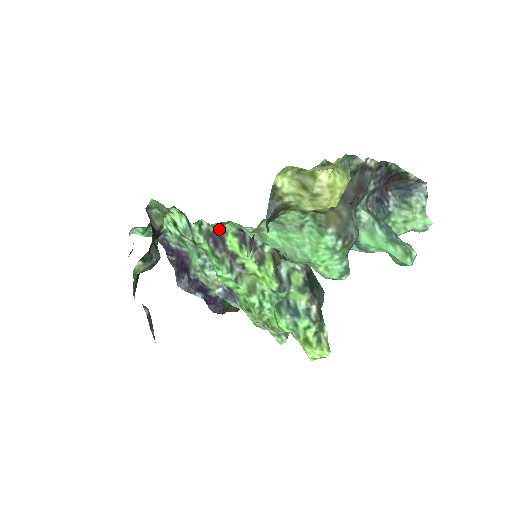
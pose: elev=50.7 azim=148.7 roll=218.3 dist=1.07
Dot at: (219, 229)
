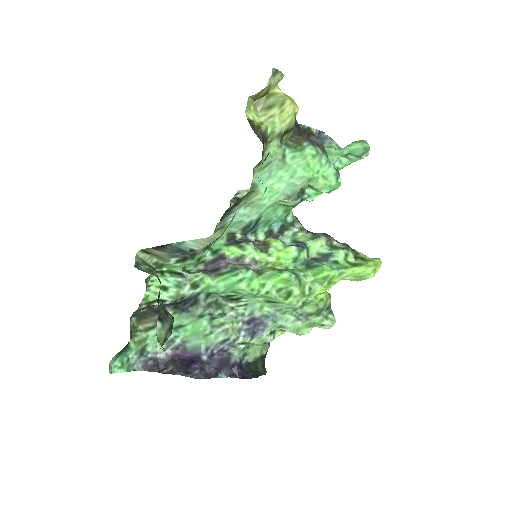
Dot at: (209, 257)
